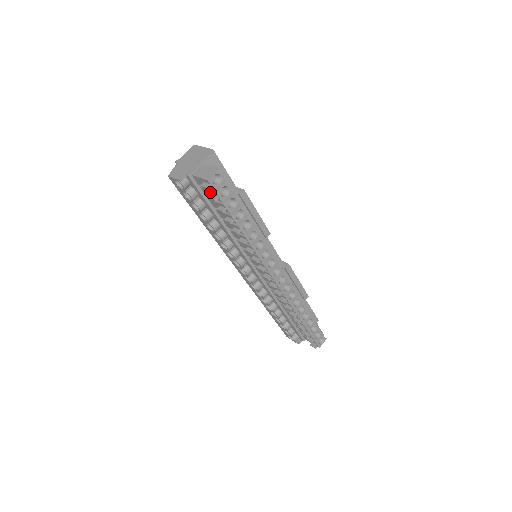
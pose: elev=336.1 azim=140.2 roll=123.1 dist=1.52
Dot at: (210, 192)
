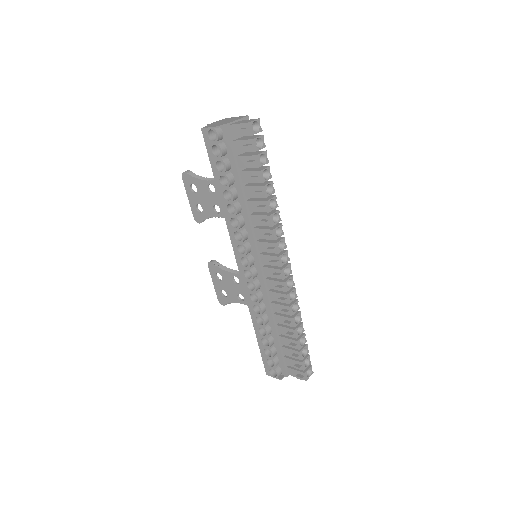
Dot at: (244, 142)
